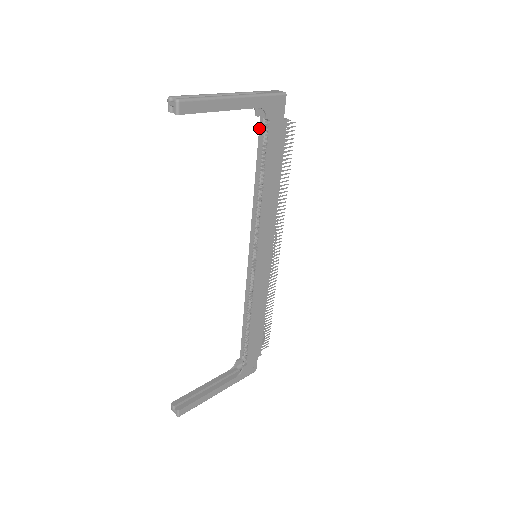
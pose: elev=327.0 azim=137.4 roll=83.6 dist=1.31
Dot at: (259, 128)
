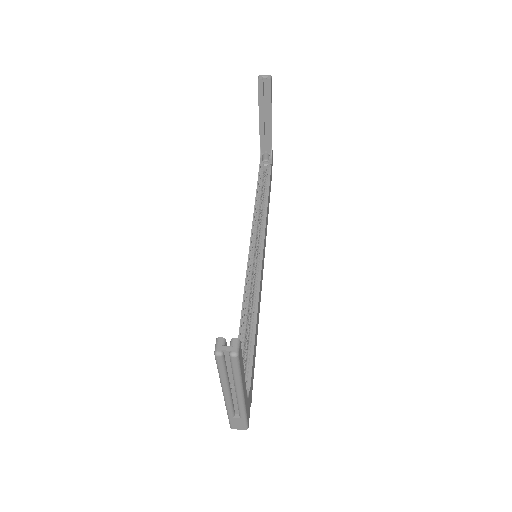
Dot at: (259, 169)
